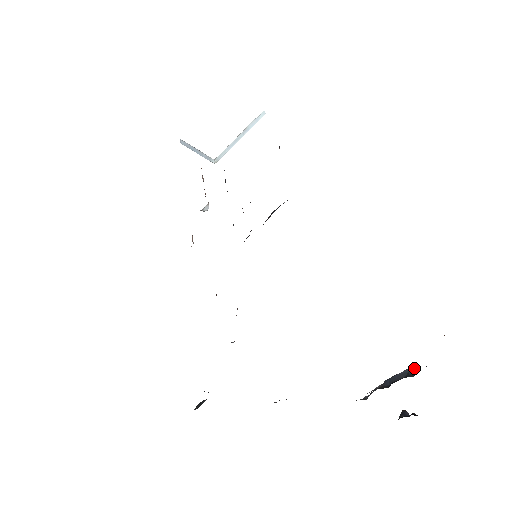
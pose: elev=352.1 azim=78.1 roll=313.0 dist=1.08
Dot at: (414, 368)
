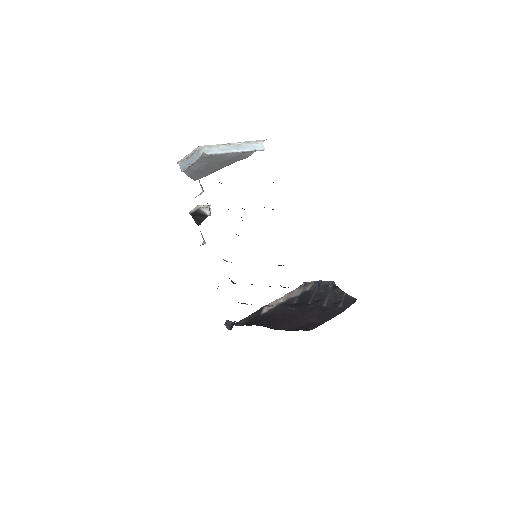
Dot at: (333, 283)
